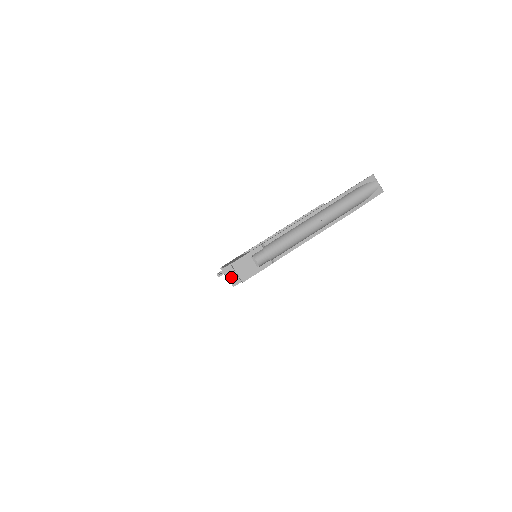
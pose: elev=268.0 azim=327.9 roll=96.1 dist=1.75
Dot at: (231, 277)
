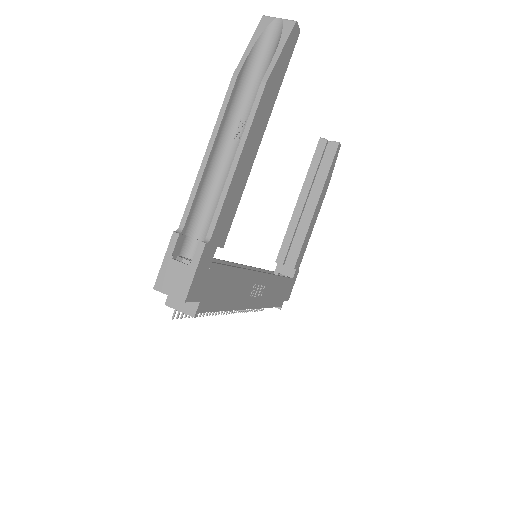
Dot at: (182, 306)
